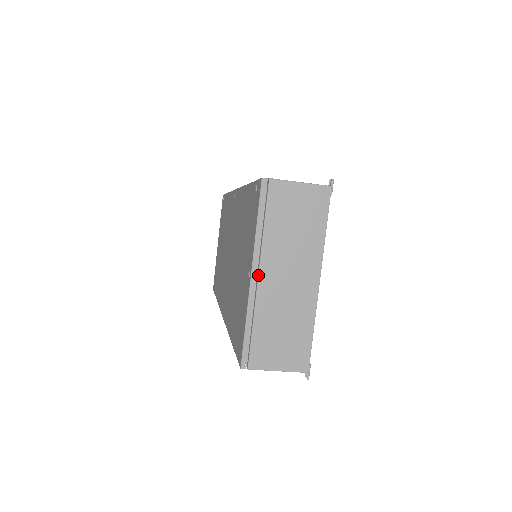
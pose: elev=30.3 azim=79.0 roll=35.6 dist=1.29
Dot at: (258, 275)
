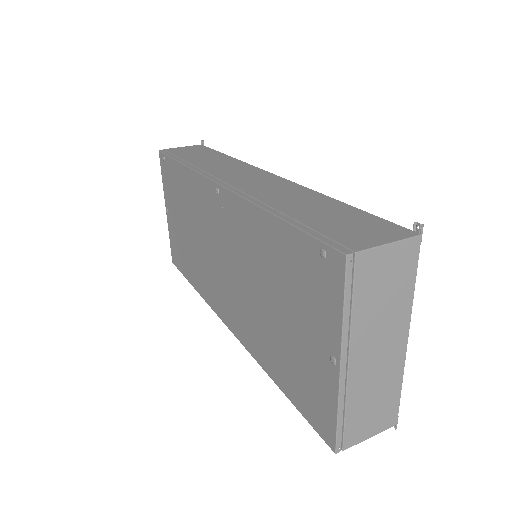
Dot at: (348, 363)
